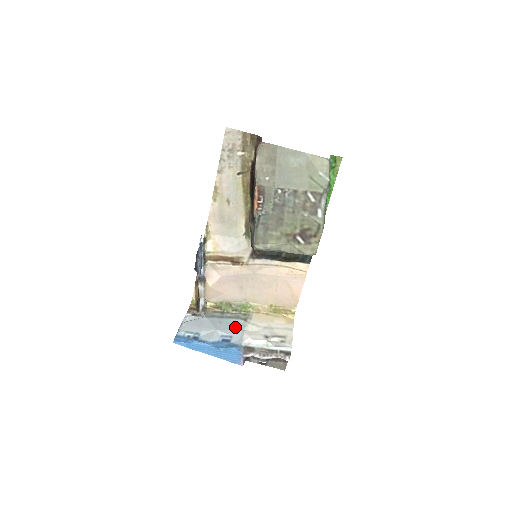
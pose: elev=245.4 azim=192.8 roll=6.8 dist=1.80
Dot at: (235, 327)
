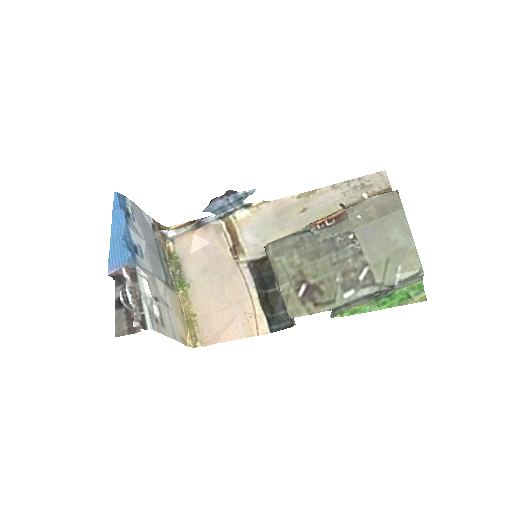
Dot at: (155, 267)
